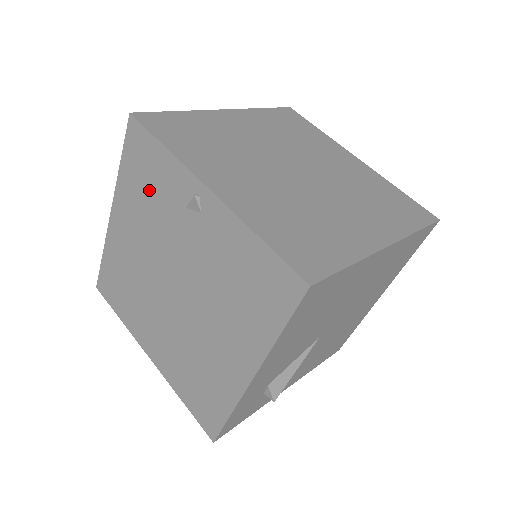
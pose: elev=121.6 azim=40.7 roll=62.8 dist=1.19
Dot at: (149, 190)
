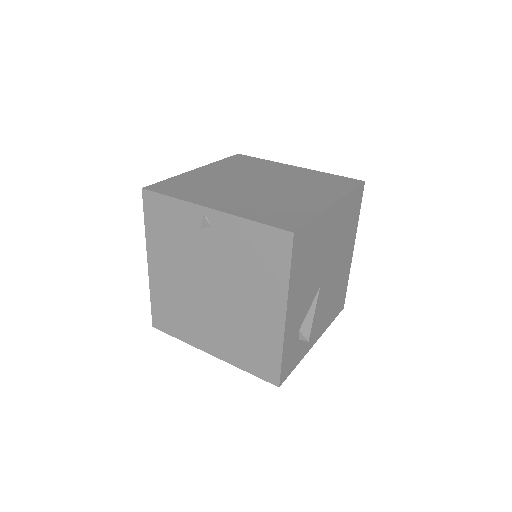
Dot at: (171, 231)
